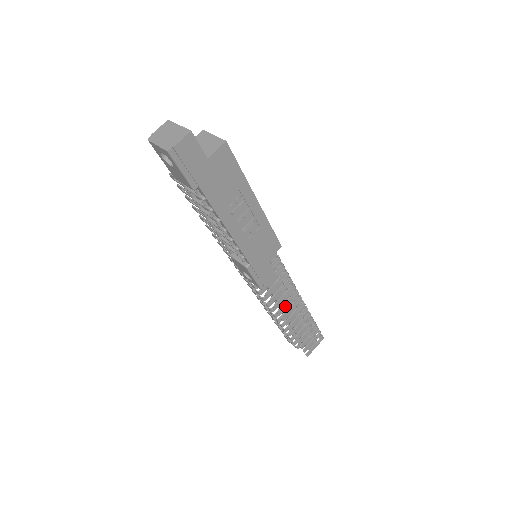
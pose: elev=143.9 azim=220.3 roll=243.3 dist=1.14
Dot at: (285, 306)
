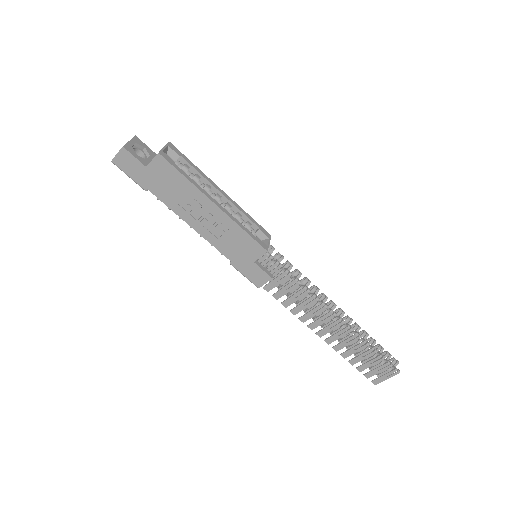
Dot at: (309, 315)
